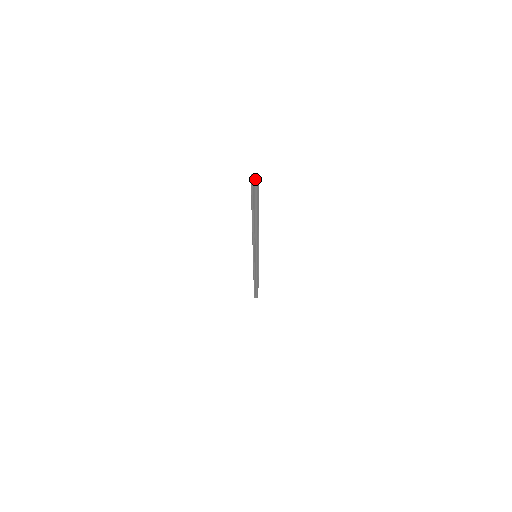
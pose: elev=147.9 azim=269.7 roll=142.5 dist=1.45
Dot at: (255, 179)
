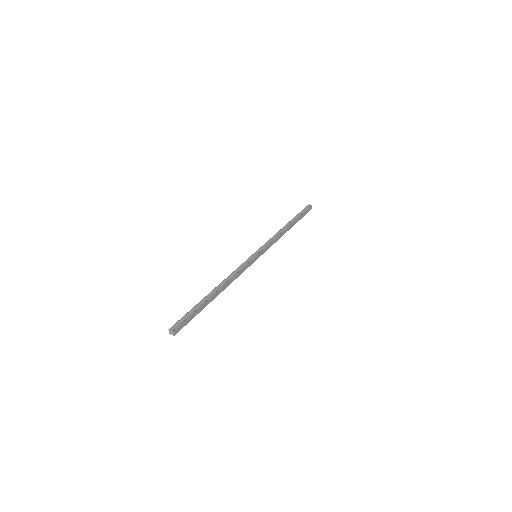
Dot at: occluded
